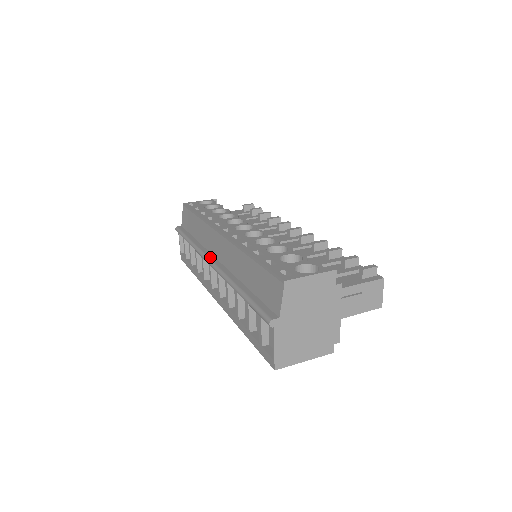
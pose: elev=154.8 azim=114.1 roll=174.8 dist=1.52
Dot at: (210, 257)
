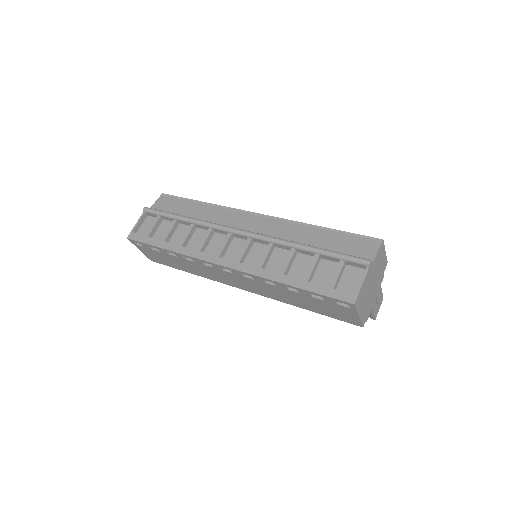
Dot at: (235, 228)
